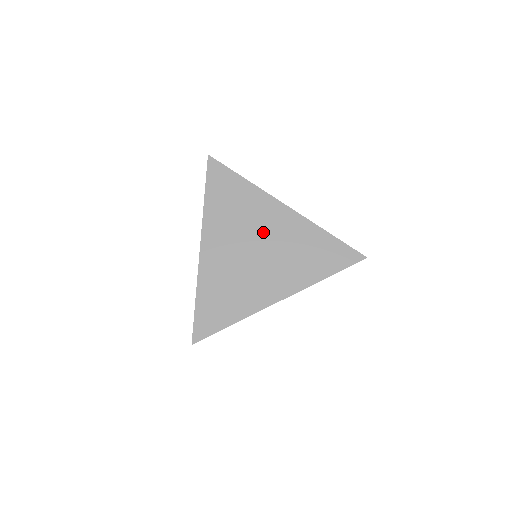
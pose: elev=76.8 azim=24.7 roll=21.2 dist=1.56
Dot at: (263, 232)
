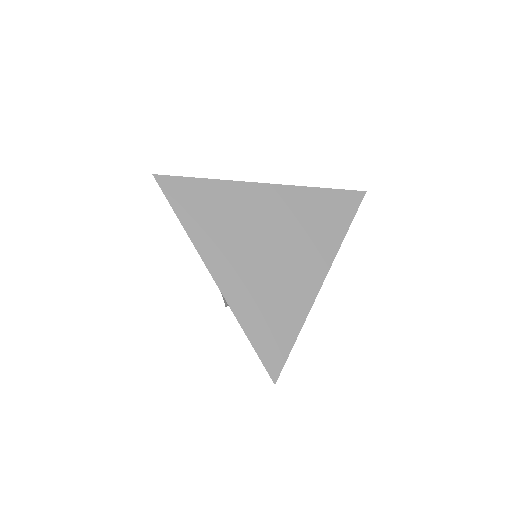
Dot at: (264, 224)
